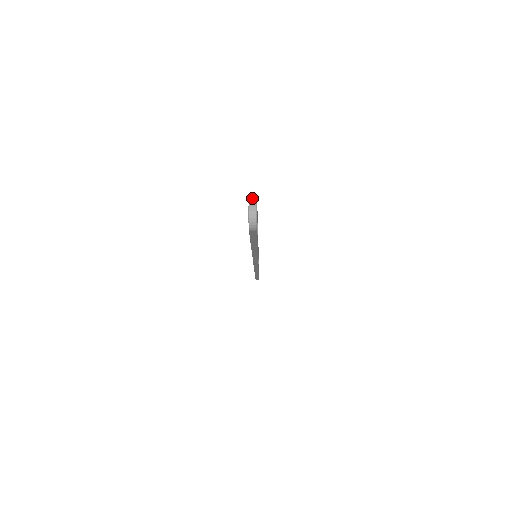
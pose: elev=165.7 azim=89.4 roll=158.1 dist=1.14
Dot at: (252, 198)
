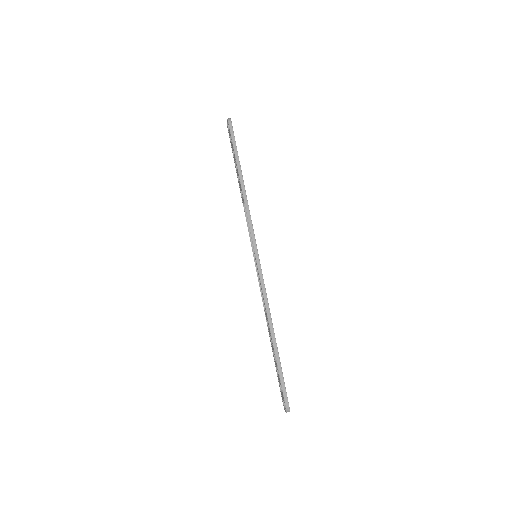
Dot at: (287, 409)
